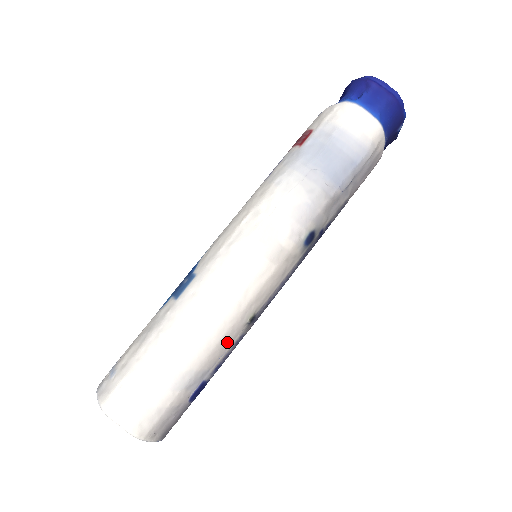
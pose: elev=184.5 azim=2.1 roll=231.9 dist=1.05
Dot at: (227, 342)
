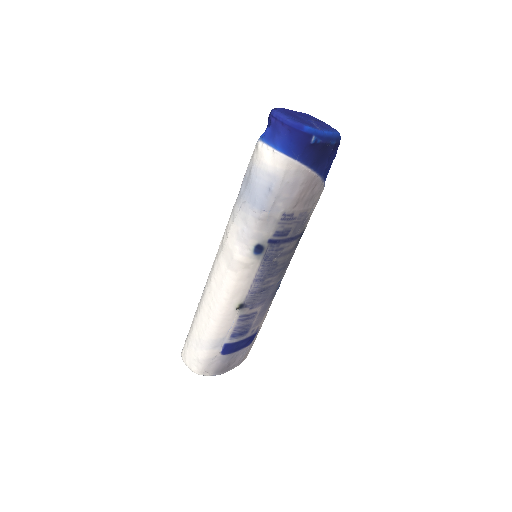
Dot at: (228, 321)
